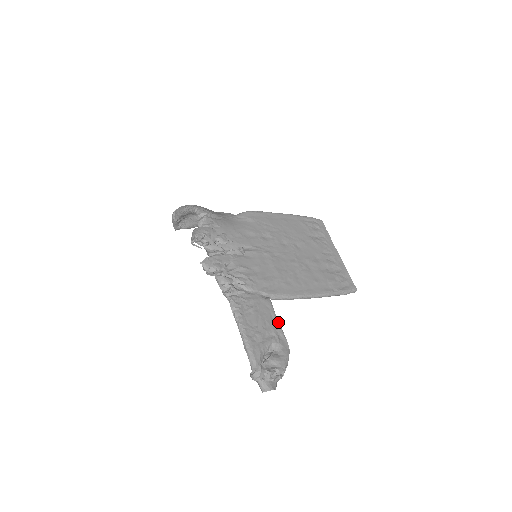
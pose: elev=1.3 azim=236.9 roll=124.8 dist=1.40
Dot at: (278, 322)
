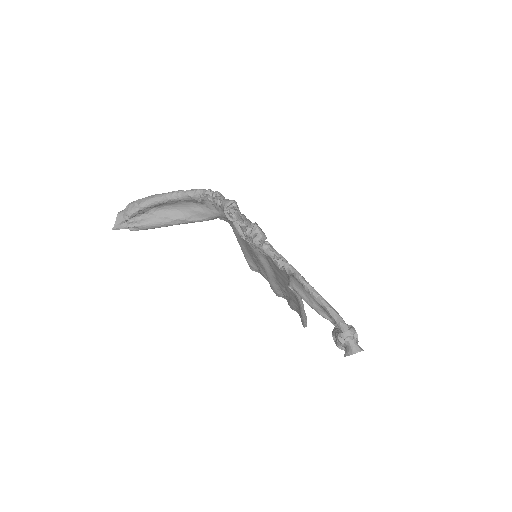
Dot at: occluded
